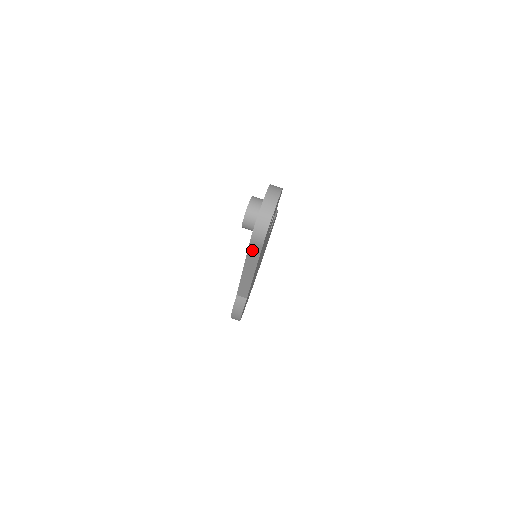
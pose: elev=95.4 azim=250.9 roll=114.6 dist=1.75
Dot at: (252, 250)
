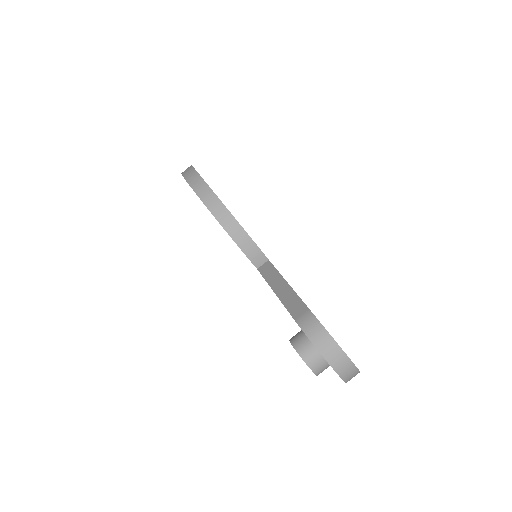
Dot at: occluded
